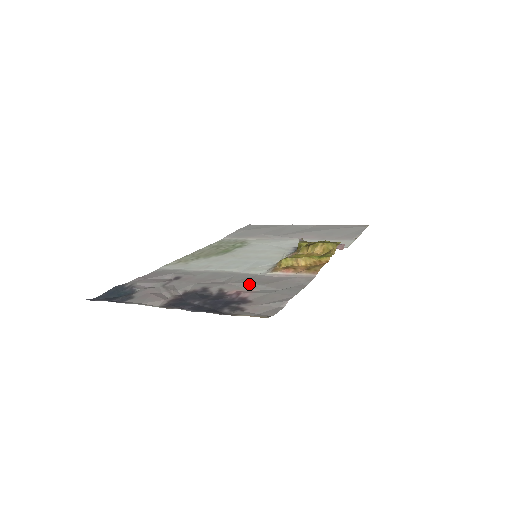
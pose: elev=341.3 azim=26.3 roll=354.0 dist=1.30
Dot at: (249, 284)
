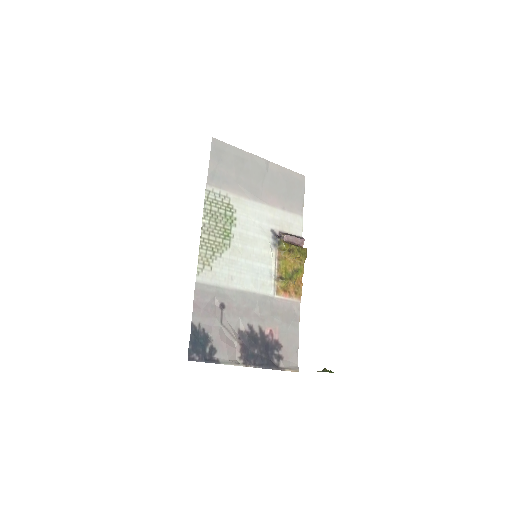
Dot at: (272, 319)
